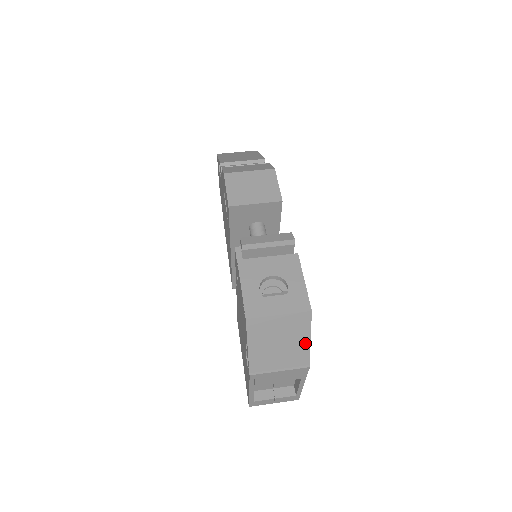
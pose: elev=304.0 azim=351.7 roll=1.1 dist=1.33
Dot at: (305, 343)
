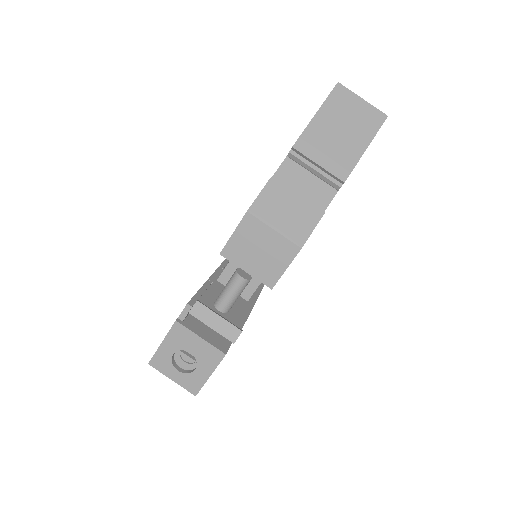
Dot at: occluded
